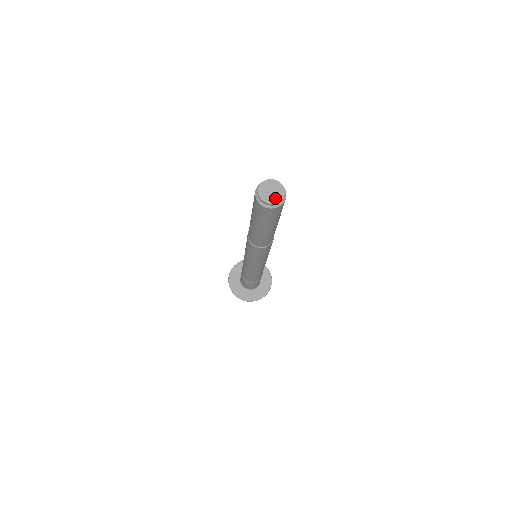
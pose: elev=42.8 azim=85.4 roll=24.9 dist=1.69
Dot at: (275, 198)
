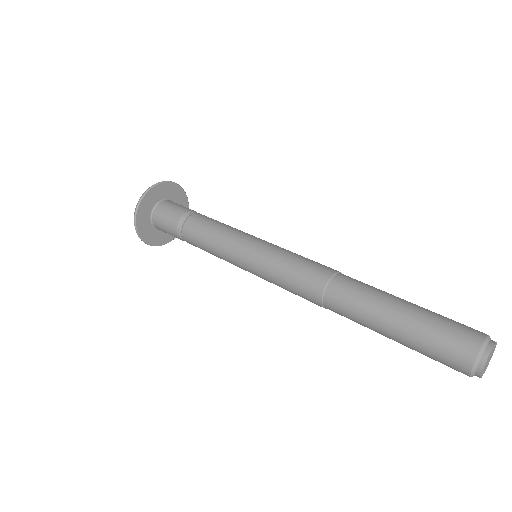
Dot at: occluded
